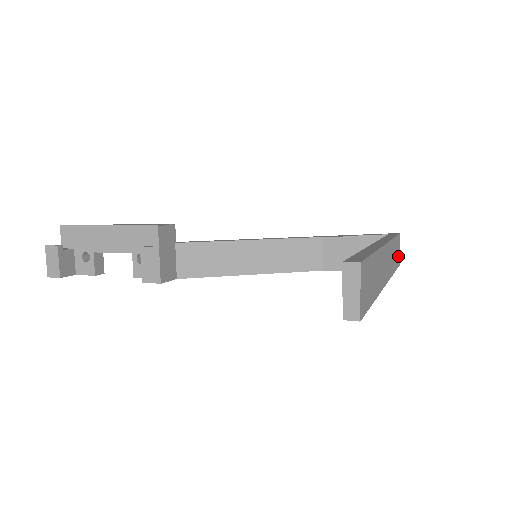
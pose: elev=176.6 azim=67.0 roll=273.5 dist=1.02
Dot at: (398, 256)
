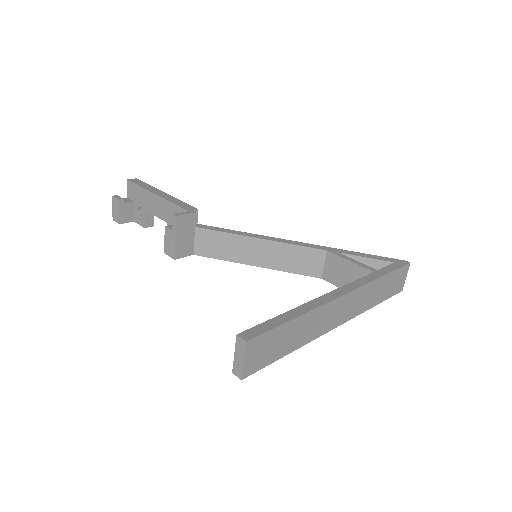
Dot at: (398, 285)
